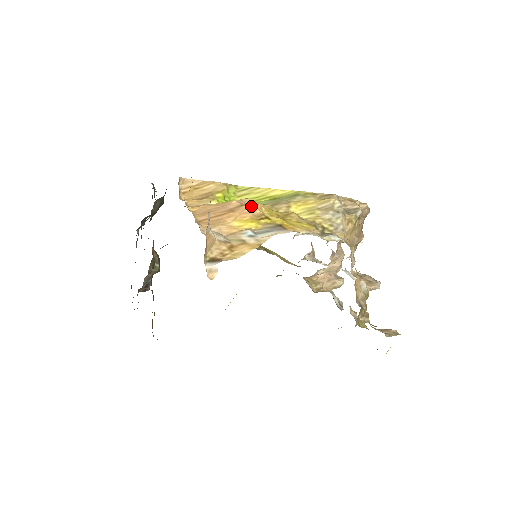
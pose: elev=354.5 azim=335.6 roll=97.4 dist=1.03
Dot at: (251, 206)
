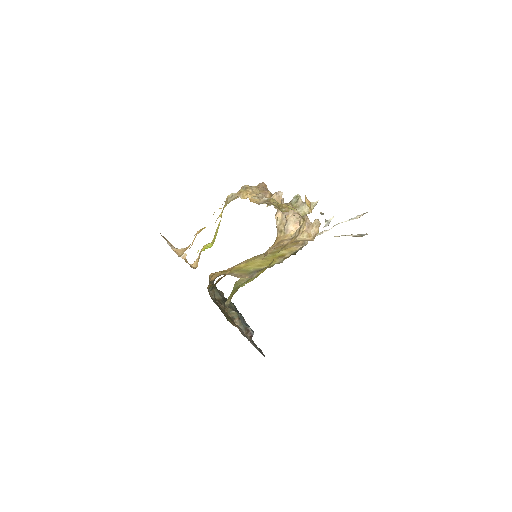
Dot at: (197, 232)
